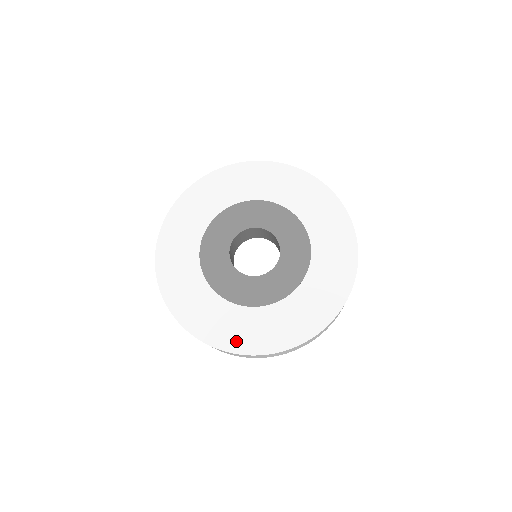
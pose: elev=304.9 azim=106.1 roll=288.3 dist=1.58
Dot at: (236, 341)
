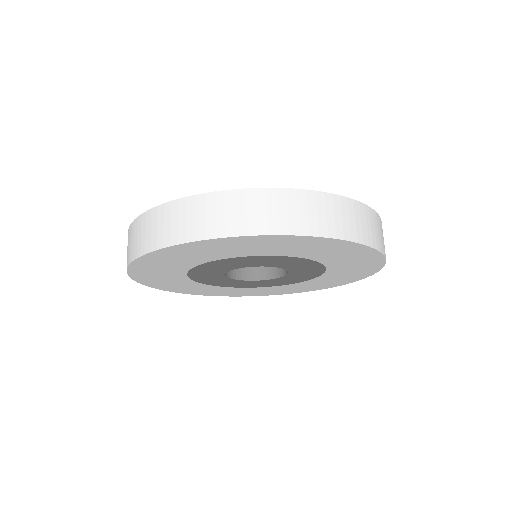
Dot at: occluded
